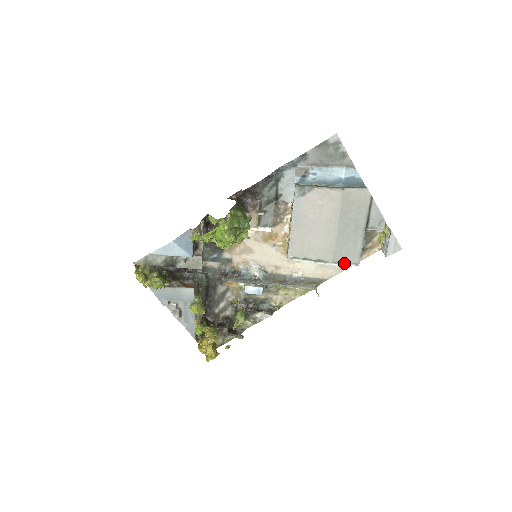
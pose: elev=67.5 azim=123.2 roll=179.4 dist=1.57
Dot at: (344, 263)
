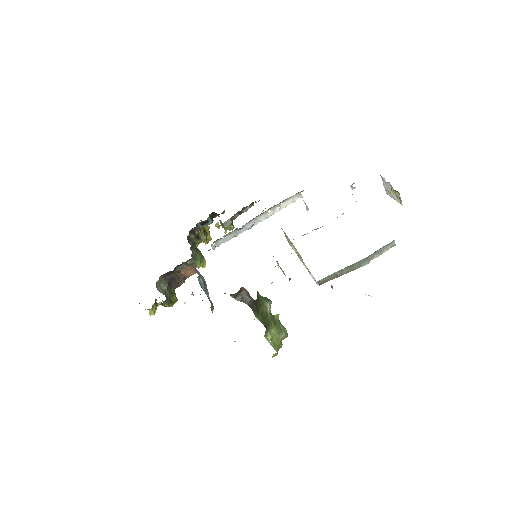
Dot at: occluded
